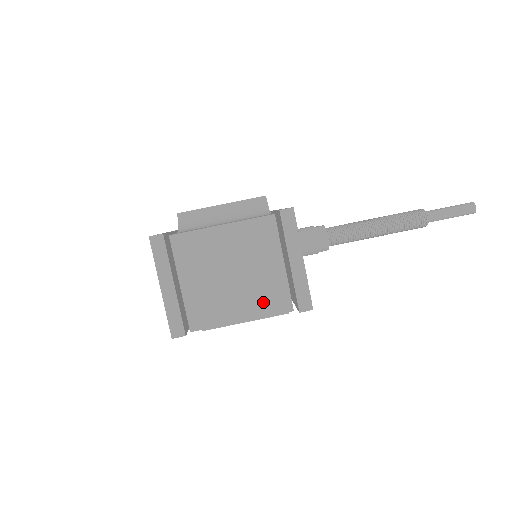
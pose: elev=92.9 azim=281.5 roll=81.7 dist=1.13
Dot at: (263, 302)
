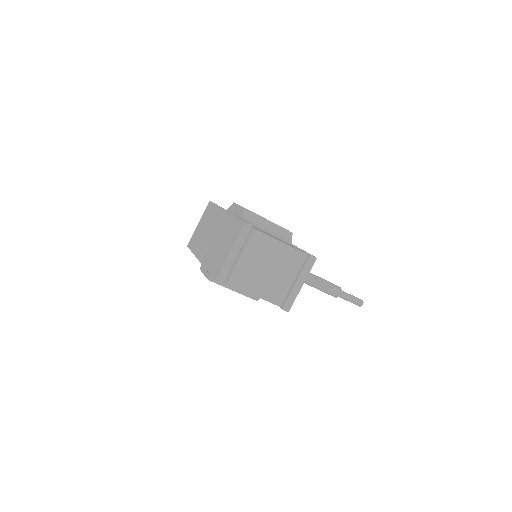
Dot at: (270, 293)
